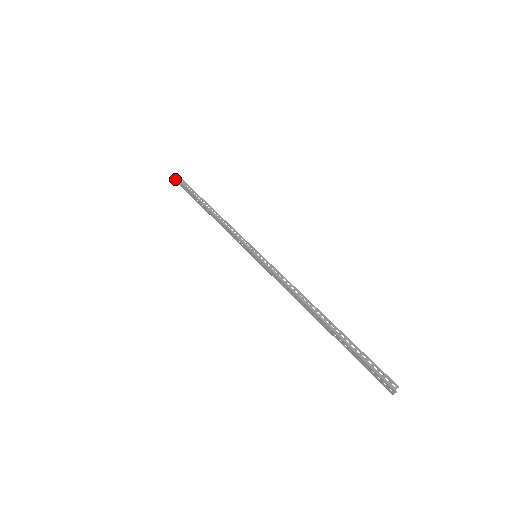
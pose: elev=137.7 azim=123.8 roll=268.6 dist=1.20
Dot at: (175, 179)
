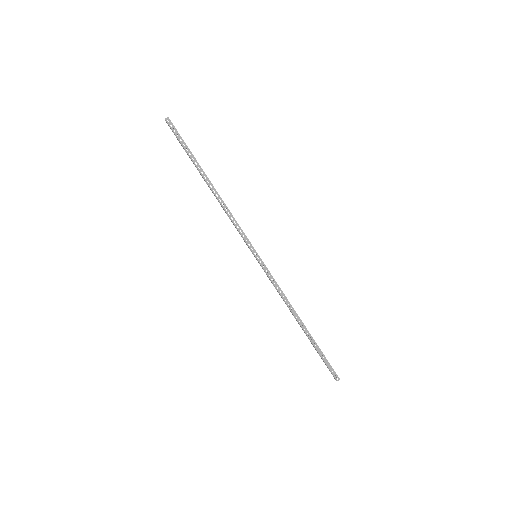
Dot at: occluded
